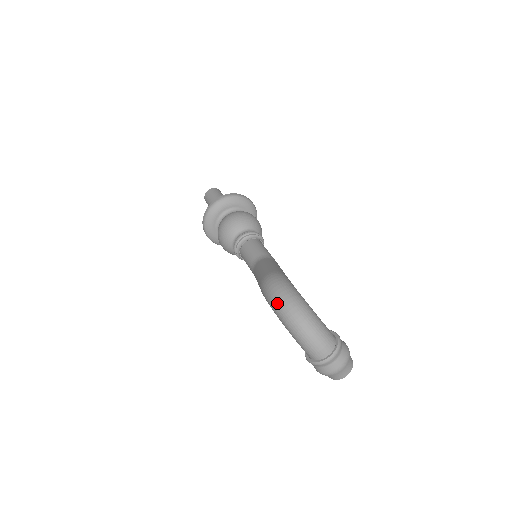
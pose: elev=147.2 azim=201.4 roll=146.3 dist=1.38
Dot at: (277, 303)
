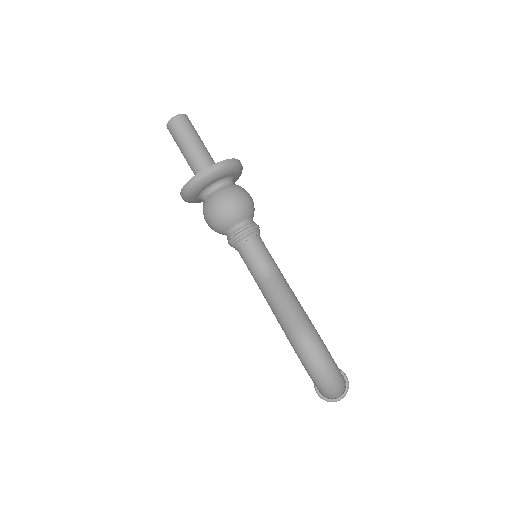
Dot at: (313, 366)
